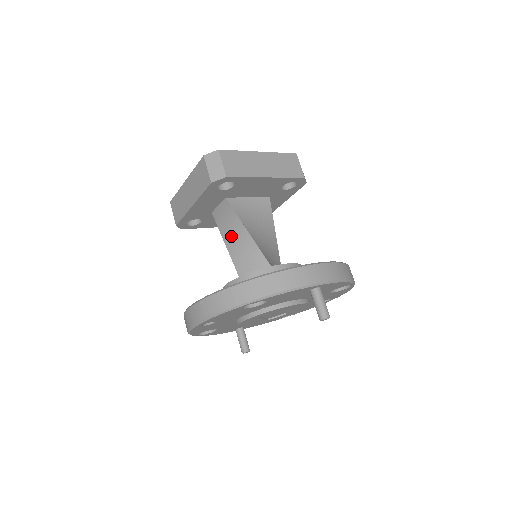
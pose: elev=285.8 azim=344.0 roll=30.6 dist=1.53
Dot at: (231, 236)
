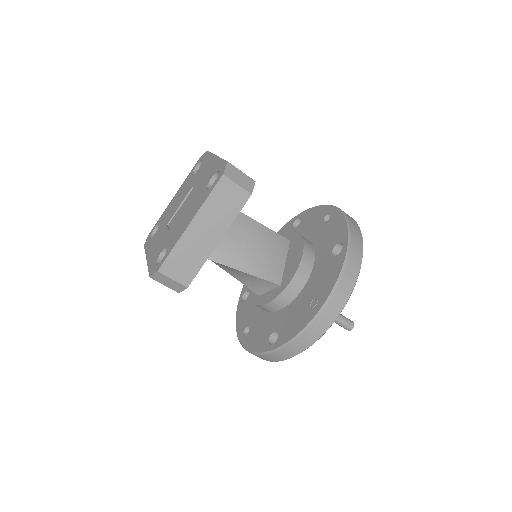
Dot at: (224, 268)
